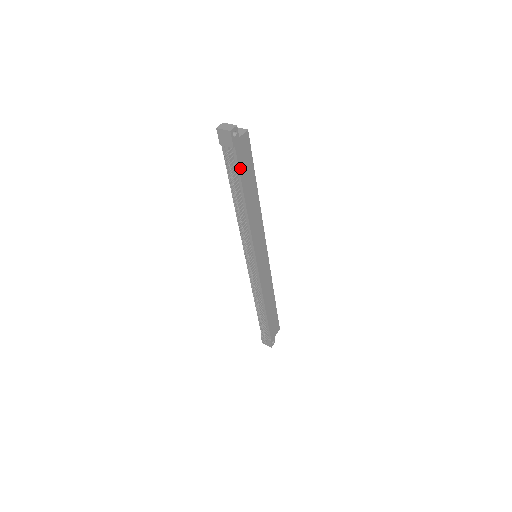
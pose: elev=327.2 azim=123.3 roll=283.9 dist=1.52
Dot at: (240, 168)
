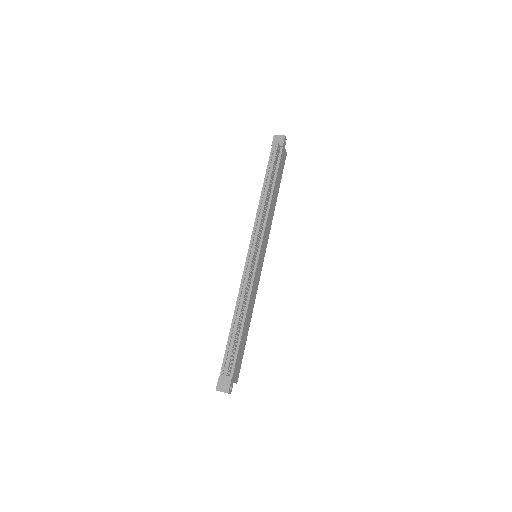
Dot at: (279, 164)
